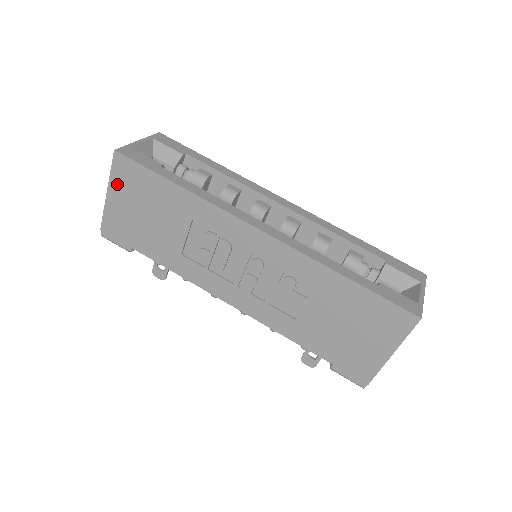
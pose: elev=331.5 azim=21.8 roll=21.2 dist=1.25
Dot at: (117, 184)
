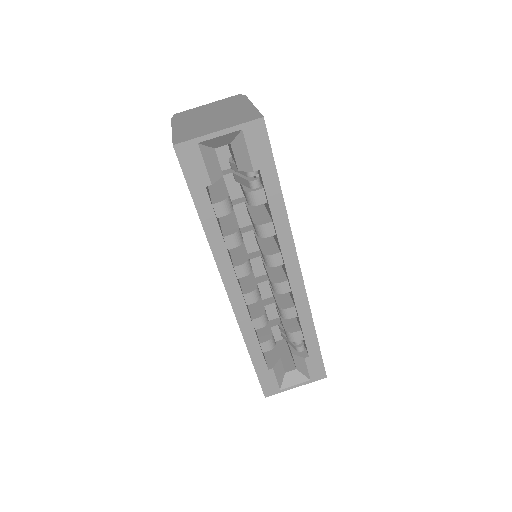
Dot at: occluded
